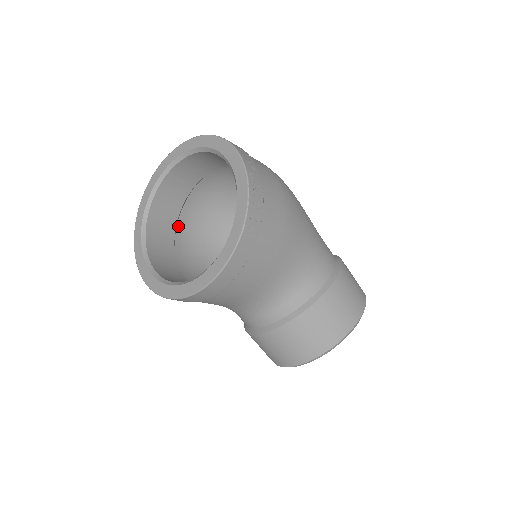
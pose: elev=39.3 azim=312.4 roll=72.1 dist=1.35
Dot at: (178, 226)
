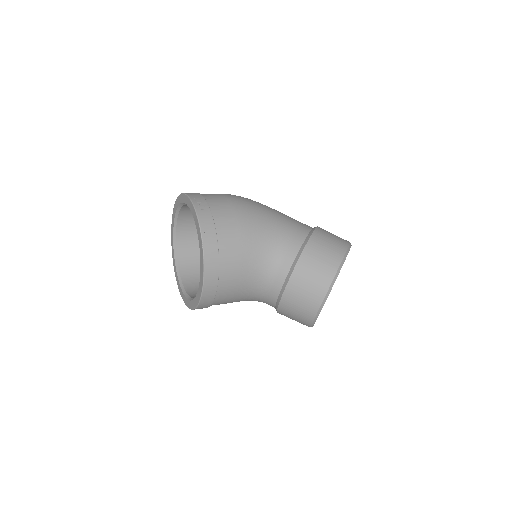
Dot at: occluded
